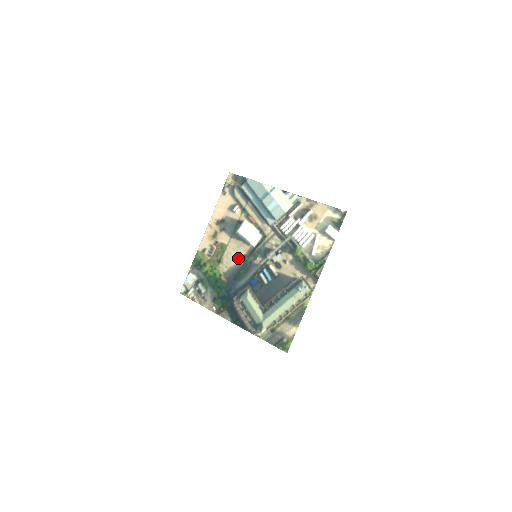
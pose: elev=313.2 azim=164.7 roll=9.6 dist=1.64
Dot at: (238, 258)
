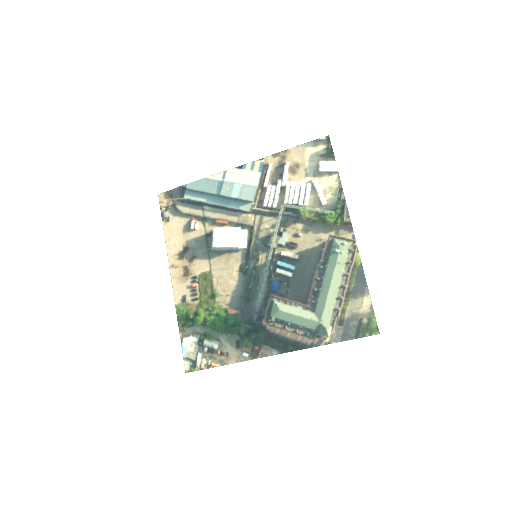
Dot at: (235, 275)
